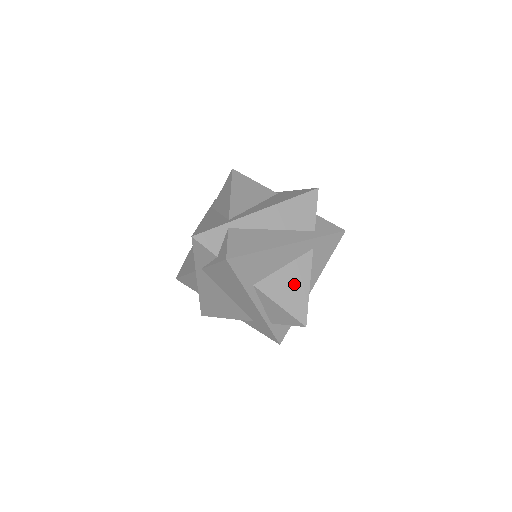
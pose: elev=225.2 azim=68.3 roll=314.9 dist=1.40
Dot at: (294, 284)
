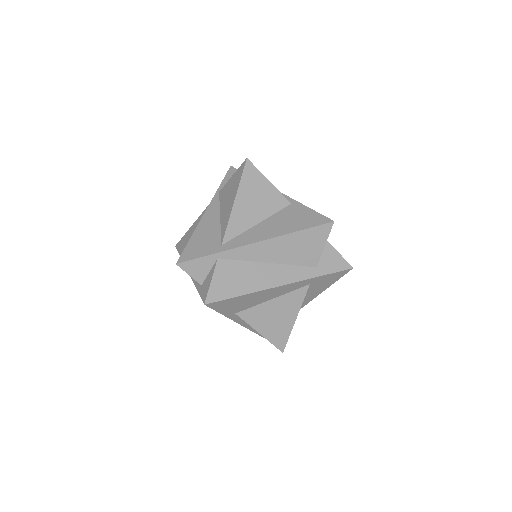
Dot at: (280, 316)
